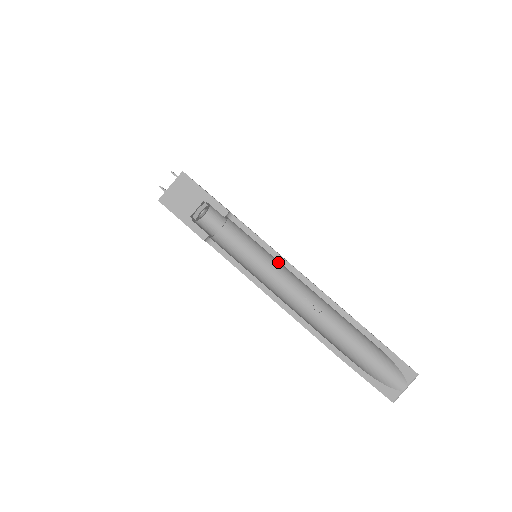
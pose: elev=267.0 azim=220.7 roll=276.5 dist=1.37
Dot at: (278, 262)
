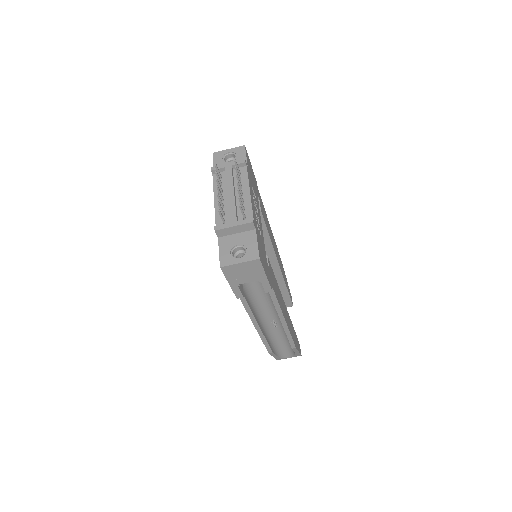
Dot at: occluded
